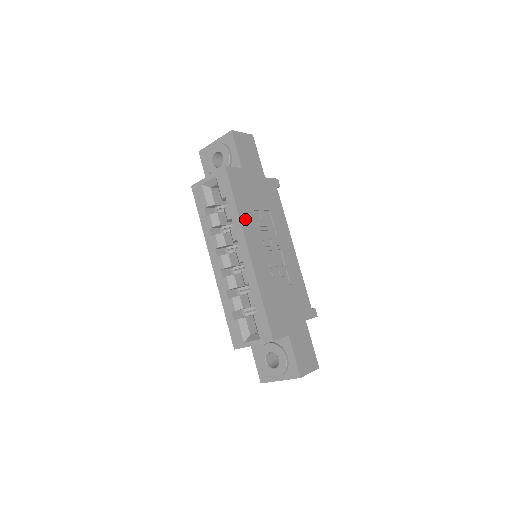
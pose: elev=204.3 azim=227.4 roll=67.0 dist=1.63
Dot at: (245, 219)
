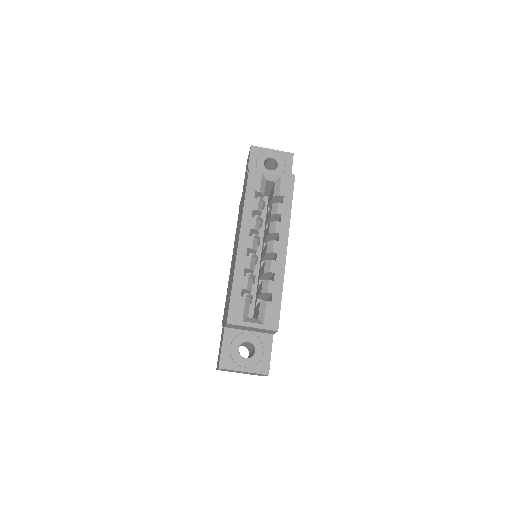
Dot at: occluded
